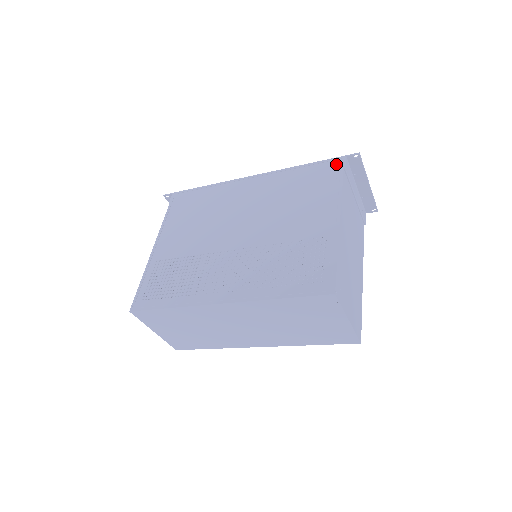
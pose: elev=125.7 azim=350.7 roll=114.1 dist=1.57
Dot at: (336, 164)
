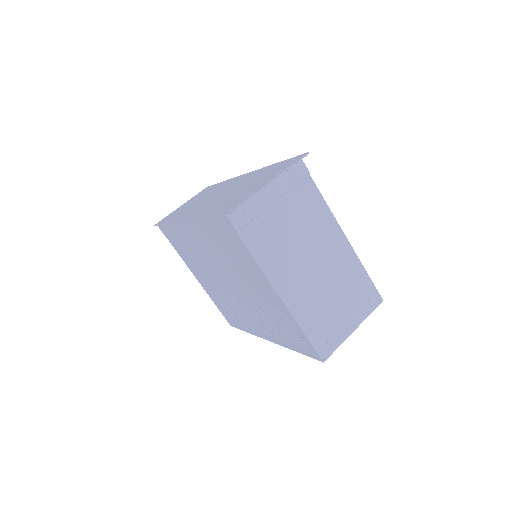
Dot at: (226, 224)
